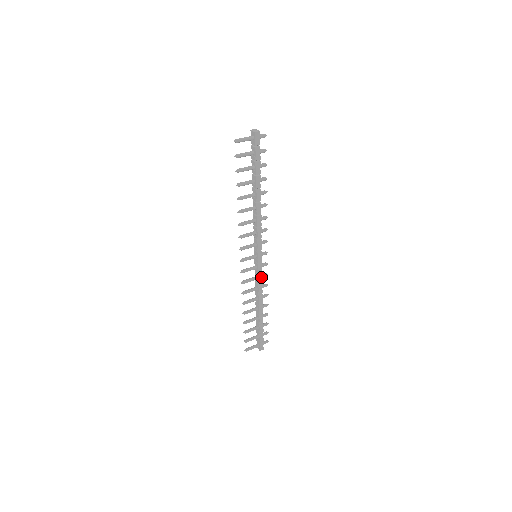
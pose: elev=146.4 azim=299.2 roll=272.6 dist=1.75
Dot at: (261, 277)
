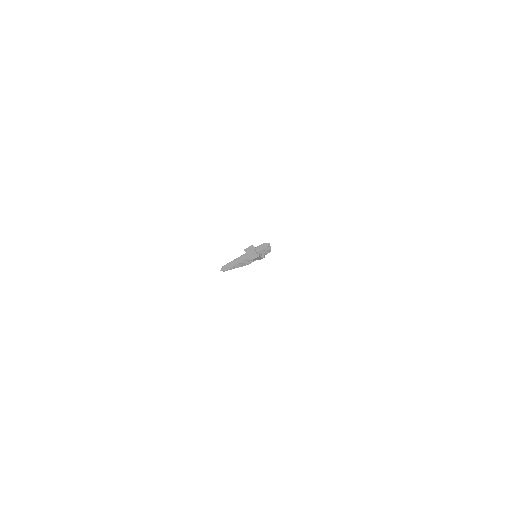
Dot at: occluded
